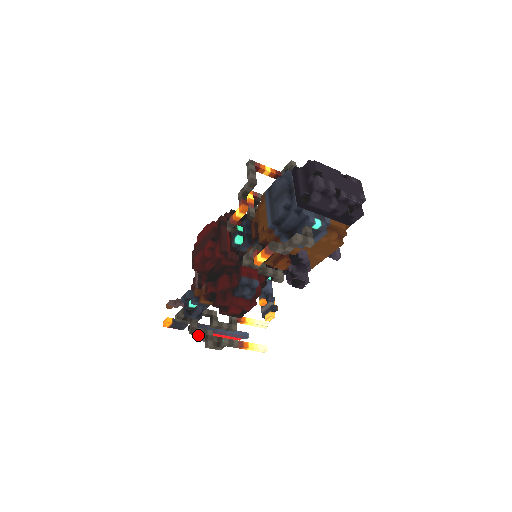
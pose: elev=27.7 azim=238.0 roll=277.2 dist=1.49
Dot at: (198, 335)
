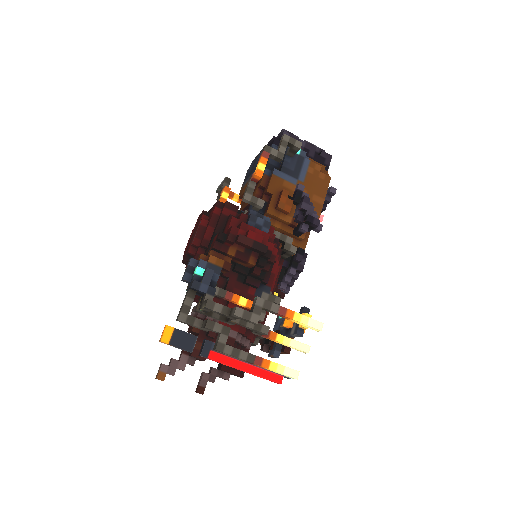
Dot at: (218, 311)
